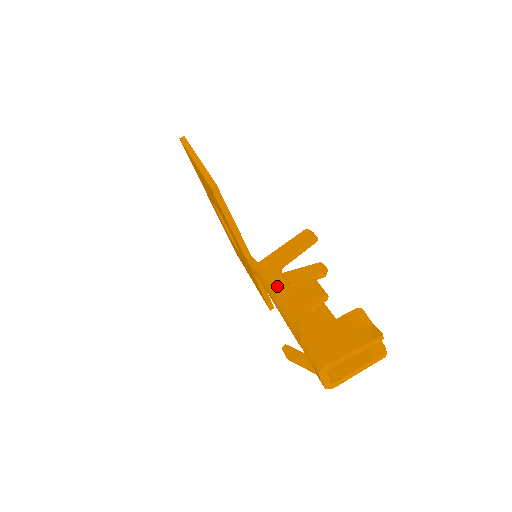
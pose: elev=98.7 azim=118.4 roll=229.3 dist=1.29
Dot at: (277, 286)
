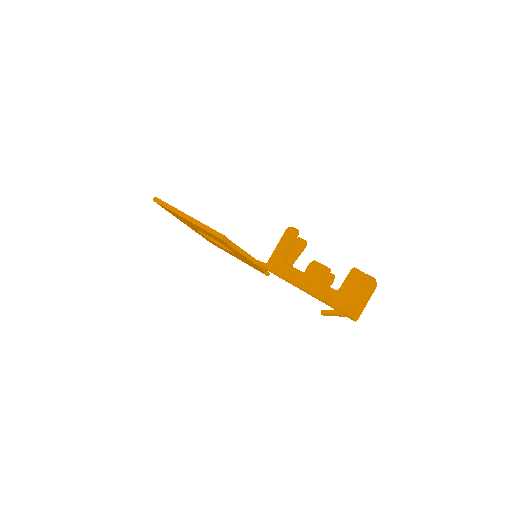
Dot at: (292, 276)
